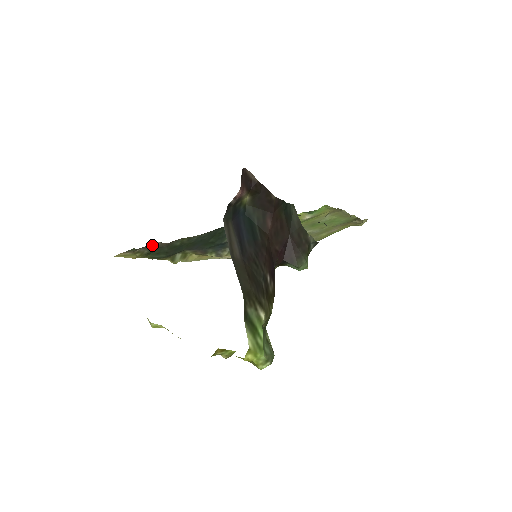
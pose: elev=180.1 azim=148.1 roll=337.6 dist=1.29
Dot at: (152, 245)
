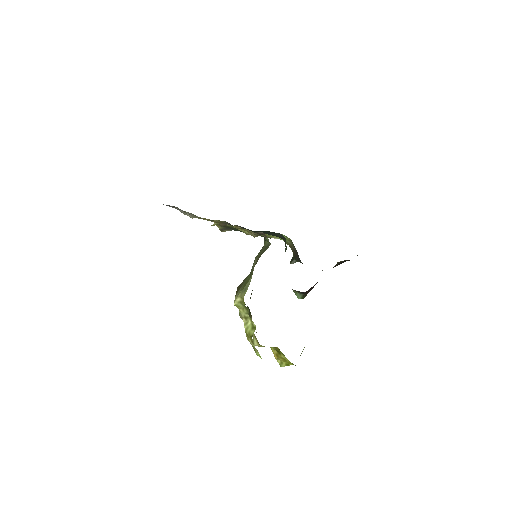
Dot at: (259, 232)
